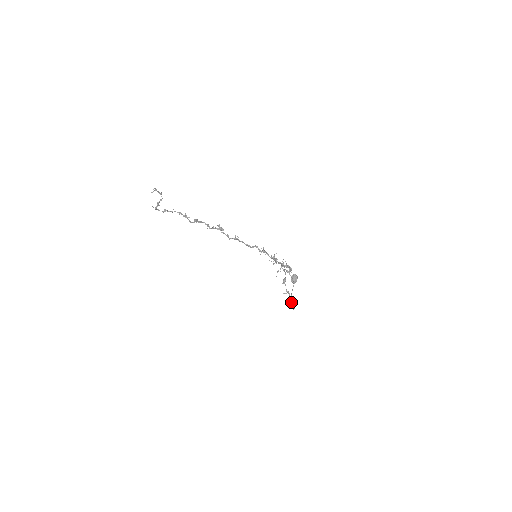
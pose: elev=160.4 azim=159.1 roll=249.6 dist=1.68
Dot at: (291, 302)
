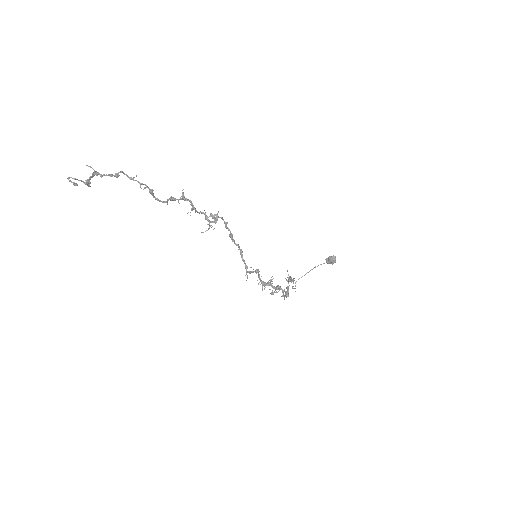
Dot at: (302, 276)
